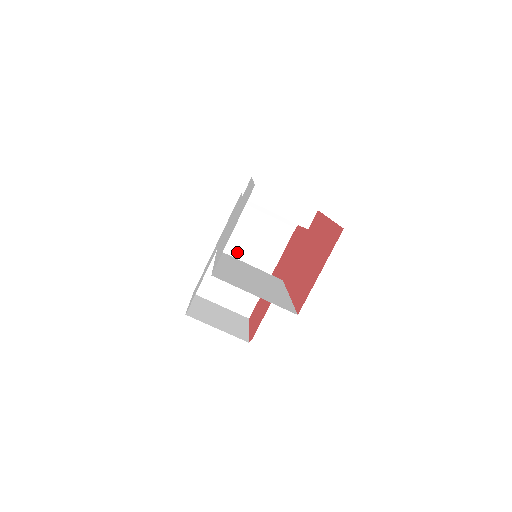
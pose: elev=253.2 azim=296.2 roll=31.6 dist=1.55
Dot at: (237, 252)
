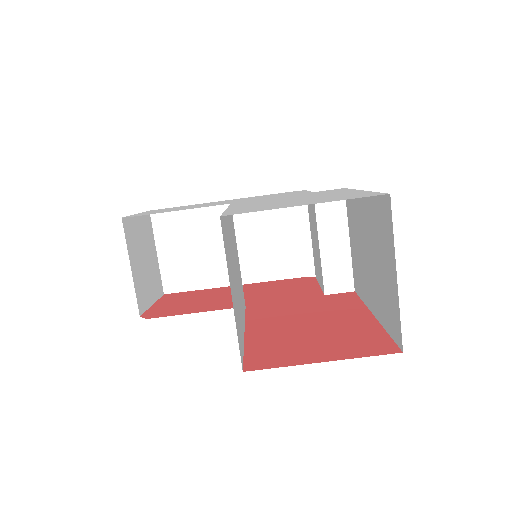
Dot at: occluded
